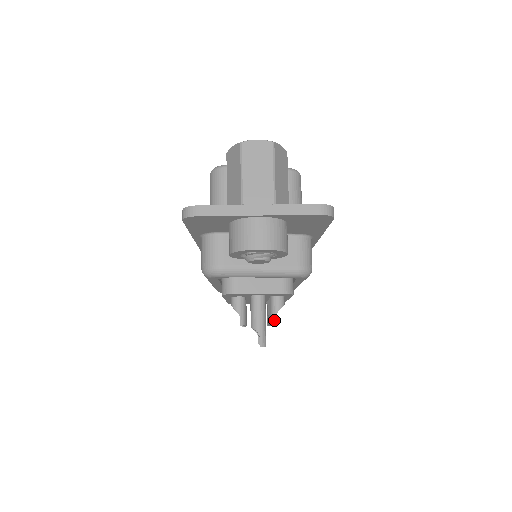
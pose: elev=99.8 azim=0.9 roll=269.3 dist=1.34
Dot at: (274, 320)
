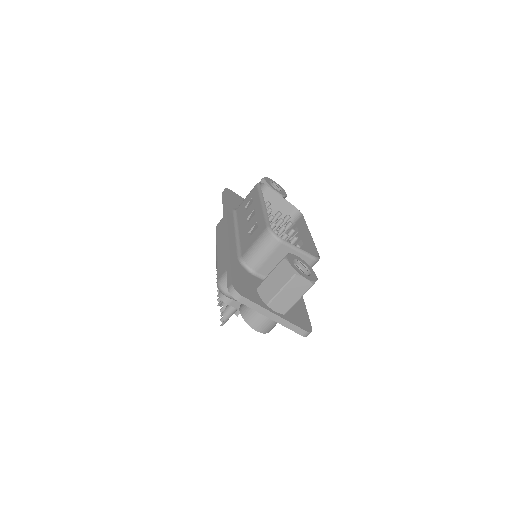
Dot at: (238, 314)
